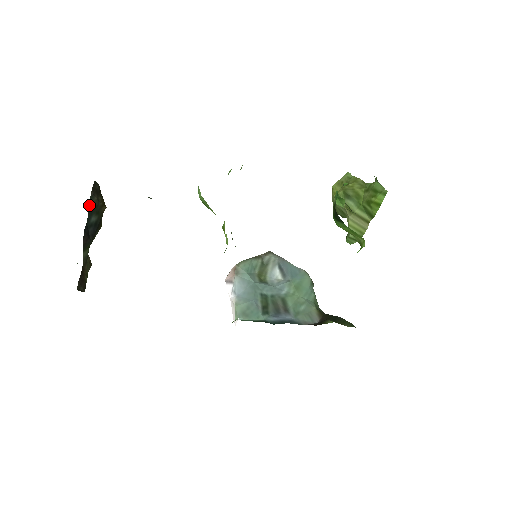
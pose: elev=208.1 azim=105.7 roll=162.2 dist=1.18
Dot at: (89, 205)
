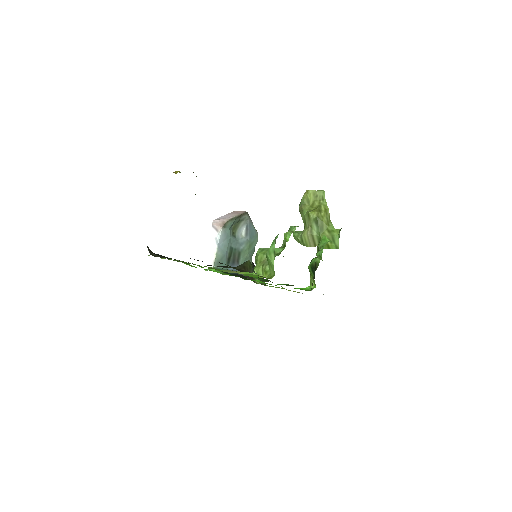
Dot at: occluded
